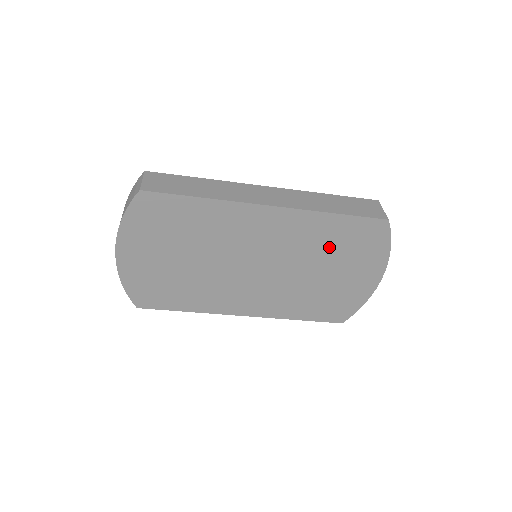
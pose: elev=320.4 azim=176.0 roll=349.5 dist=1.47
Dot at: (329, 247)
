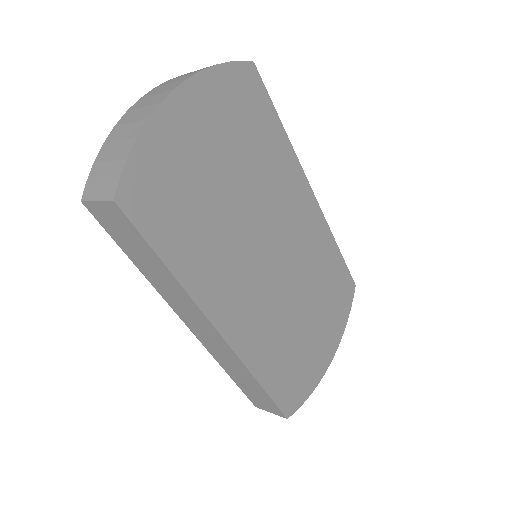
Dot at: (322, 283)
